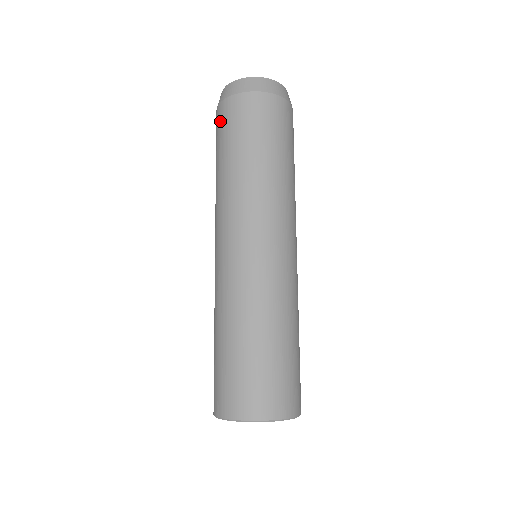
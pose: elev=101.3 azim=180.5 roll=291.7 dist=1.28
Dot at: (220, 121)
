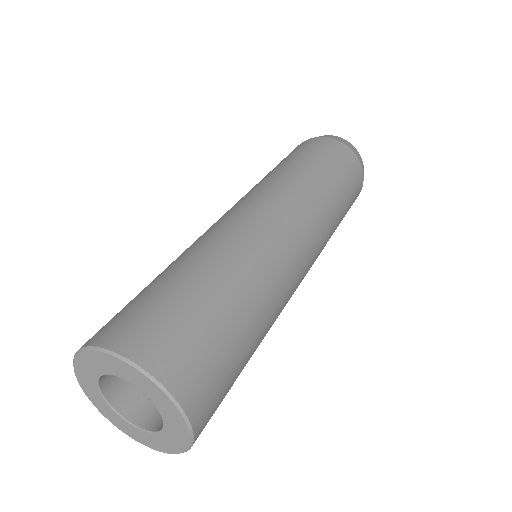
Dot at: occluded
